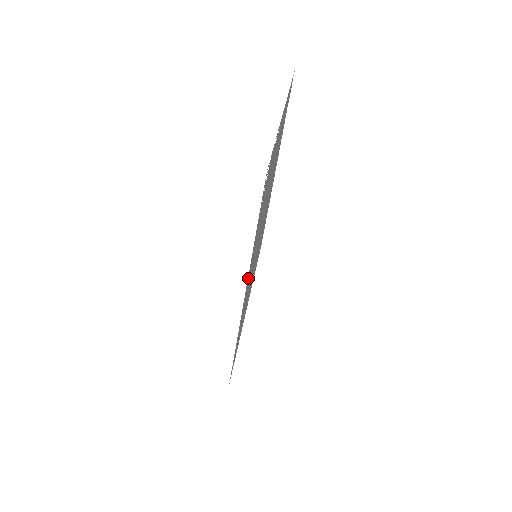
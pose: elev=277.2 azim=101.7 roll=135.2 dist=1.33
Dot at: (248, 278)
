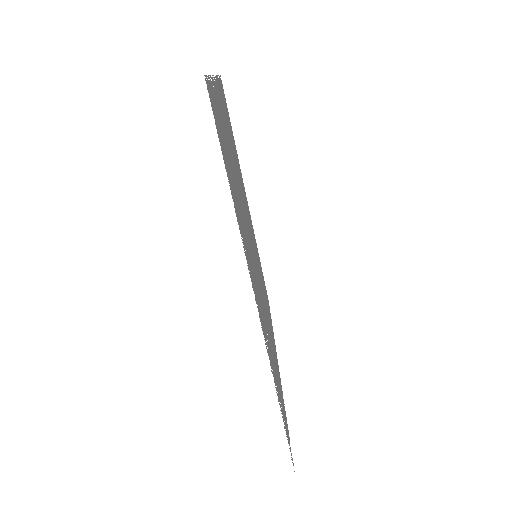
Dot at: occluded
